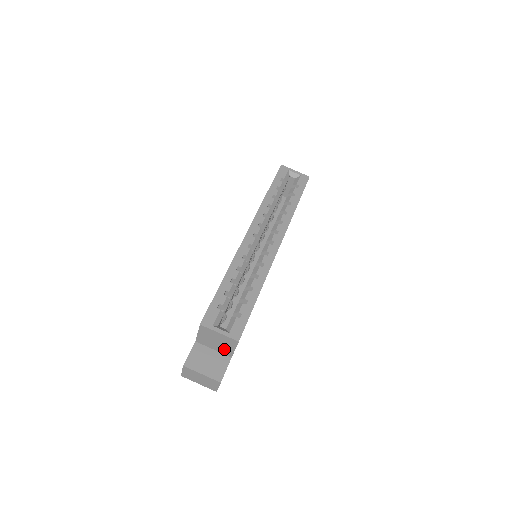
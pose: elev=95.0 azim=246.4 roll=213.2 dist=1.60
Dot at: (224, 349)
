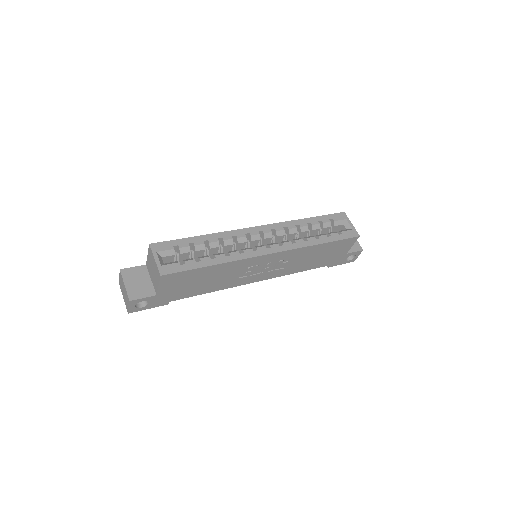
Dot at: (155, 282)
